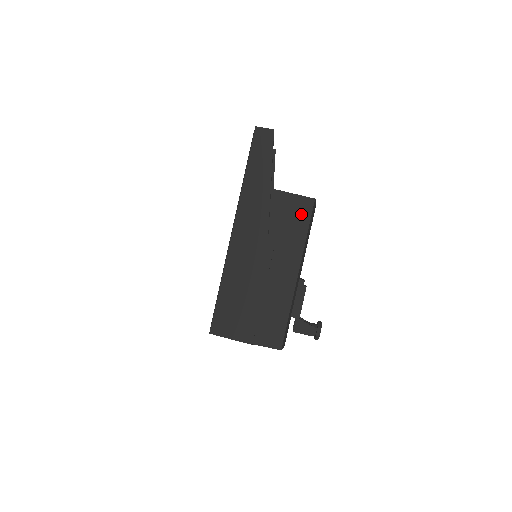
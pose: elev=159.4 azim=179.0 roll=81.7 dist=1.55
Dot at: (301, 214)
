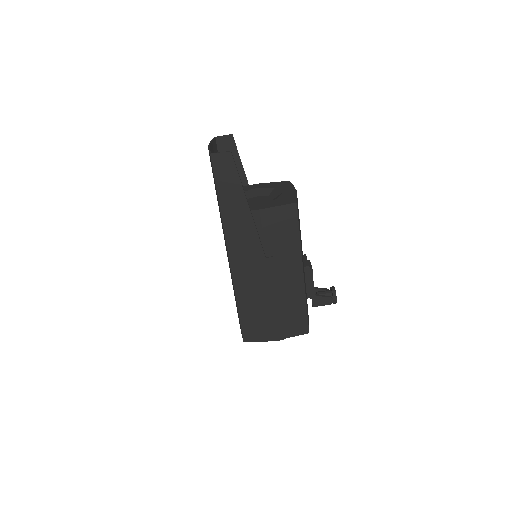
Dot at: (288, 222)
